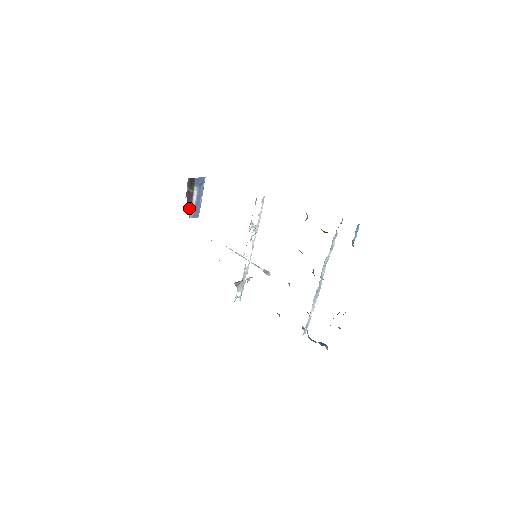
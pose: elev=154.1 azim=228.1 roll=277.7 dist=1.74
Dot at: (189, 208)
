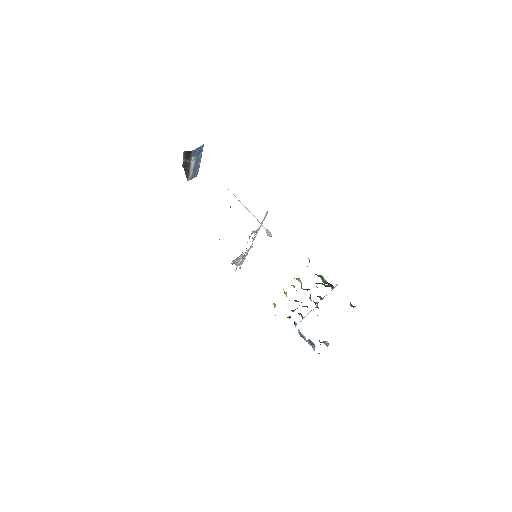
Dot at: (186, 174)
